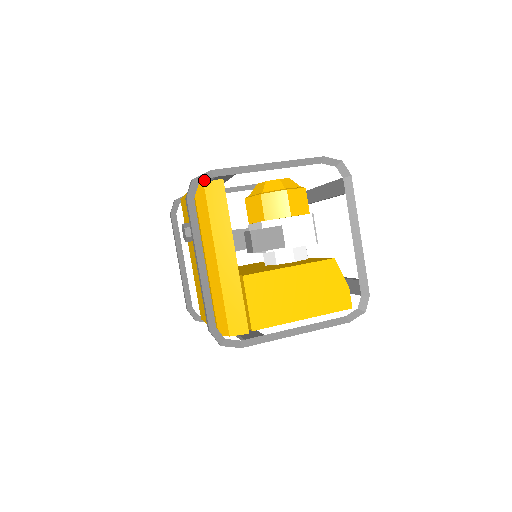
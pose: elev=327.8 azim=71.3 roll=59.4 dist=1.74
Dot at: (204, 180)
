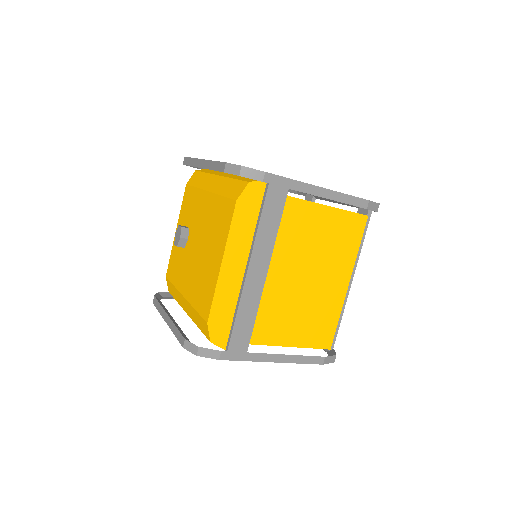
Dot at: occluded
